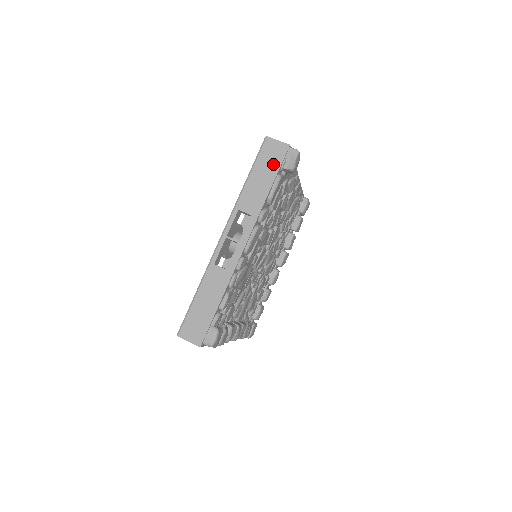
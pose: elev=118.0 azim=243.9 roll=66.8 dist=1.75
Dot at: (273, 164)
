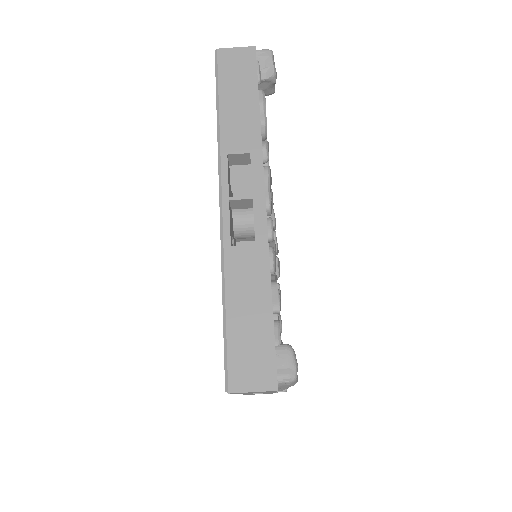
Dot at: (245, 77)
